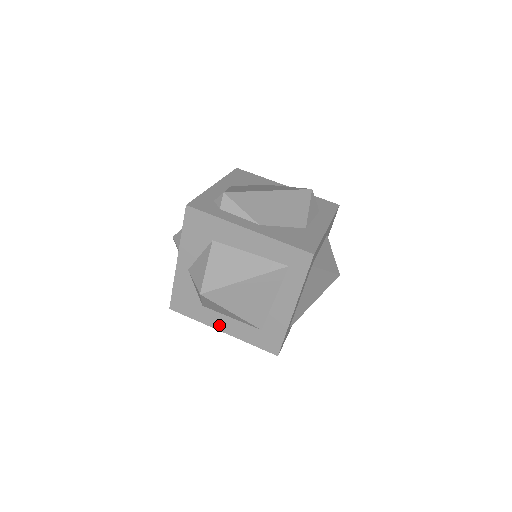
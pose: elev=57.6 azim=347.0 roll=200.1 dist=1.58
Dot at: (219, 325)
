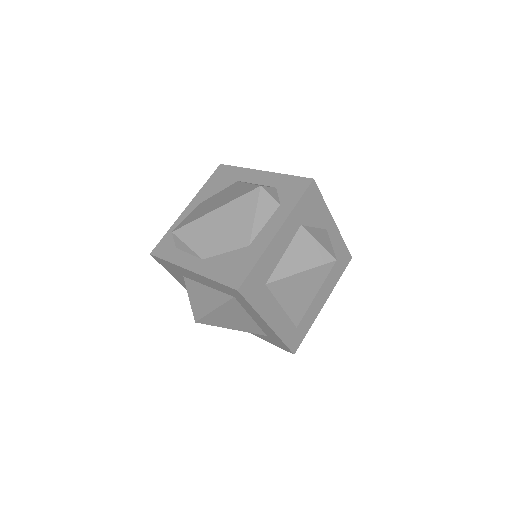
Dot at: occluded
